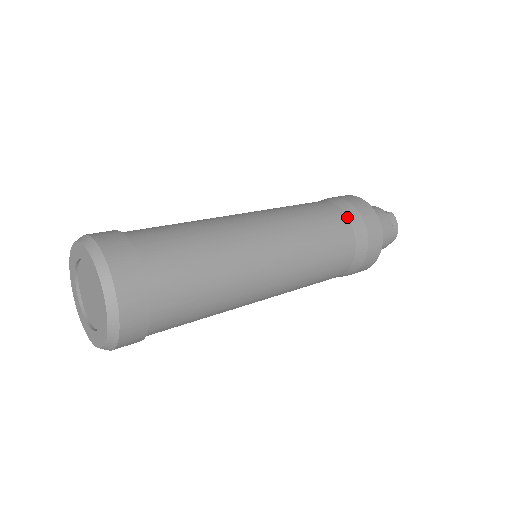
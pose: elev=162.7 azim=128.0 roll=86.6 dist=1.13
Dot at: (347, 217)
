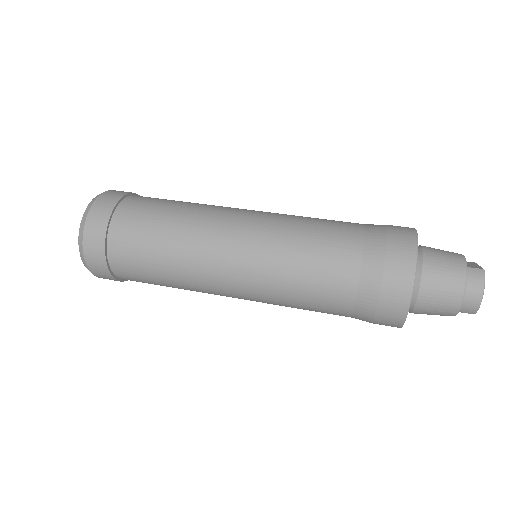
Dot at: (363, 245)
